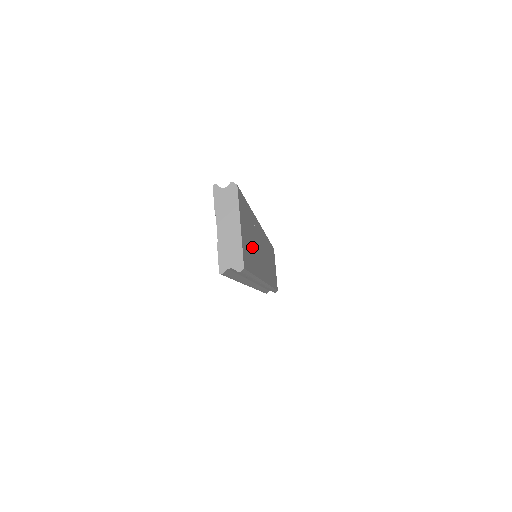
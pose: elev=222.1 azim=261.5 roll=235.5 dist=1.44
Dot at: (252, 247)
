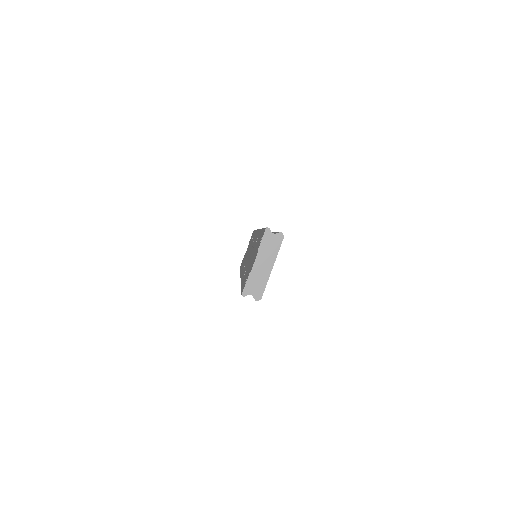
Dot at: occluded
